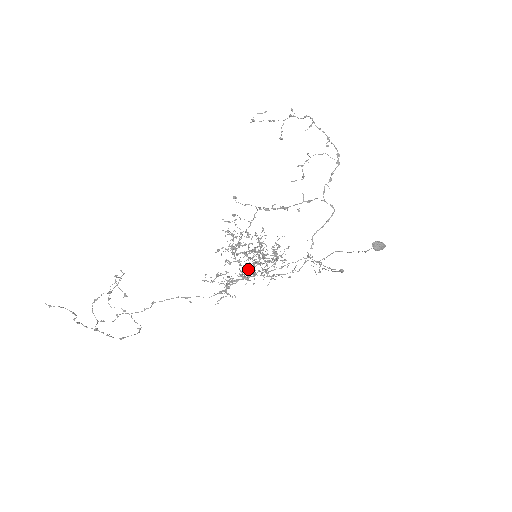
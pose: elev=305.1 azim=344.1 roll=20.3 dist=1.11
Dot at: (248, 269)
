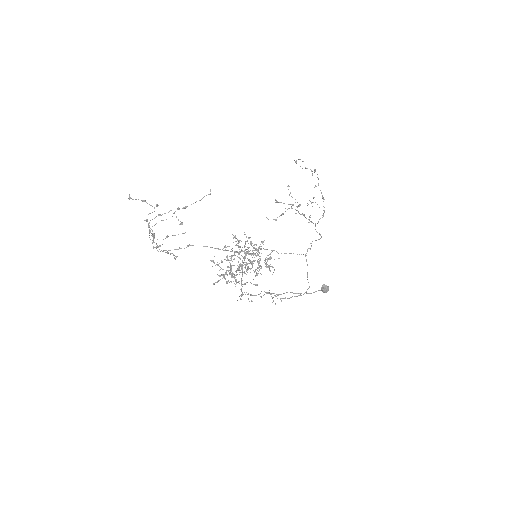
Dot at: occluded
